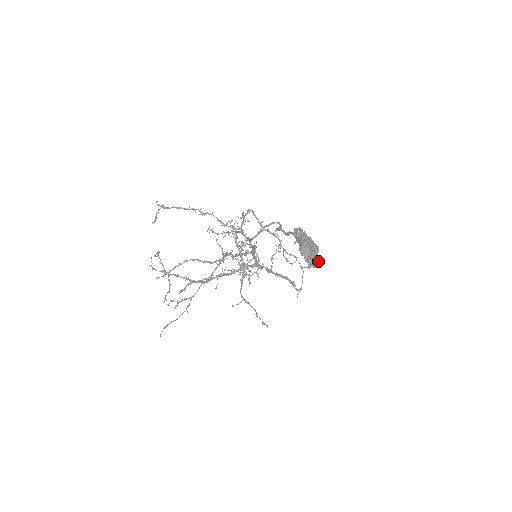
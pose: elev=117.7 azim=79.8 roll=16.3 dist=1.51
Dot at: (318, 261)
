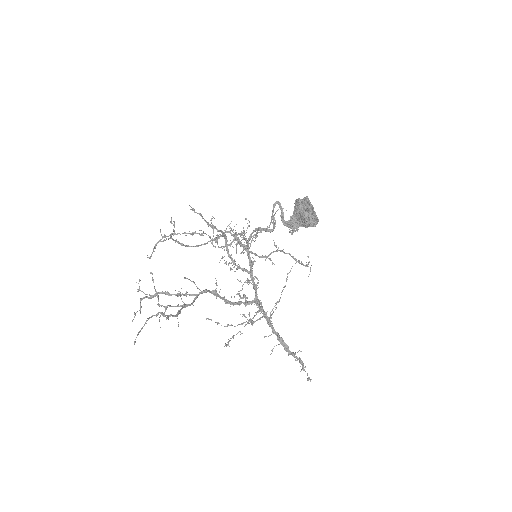
Dot at: (315, 214)
